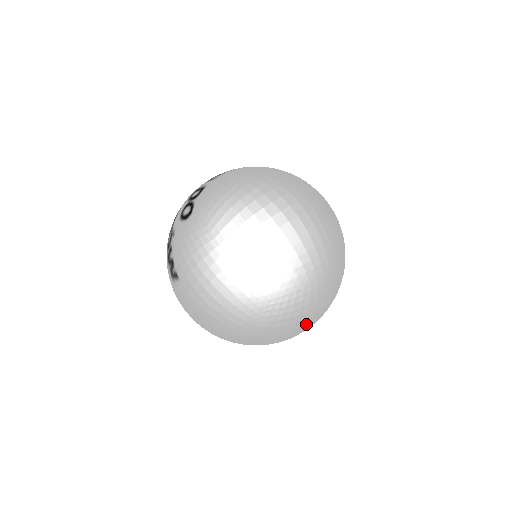
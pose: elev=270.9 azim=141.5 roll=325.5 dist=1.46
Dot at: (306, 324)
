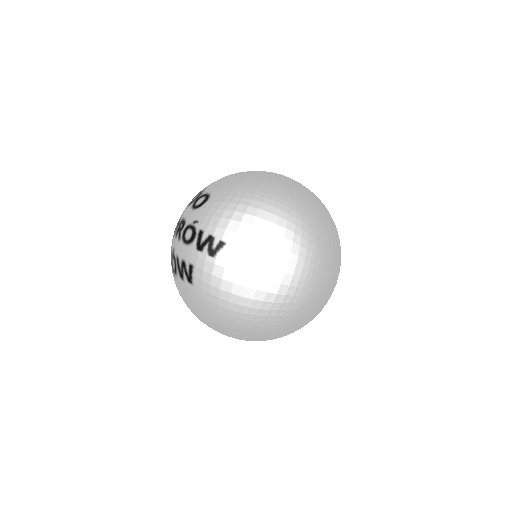
Dot at: (339, 265)
